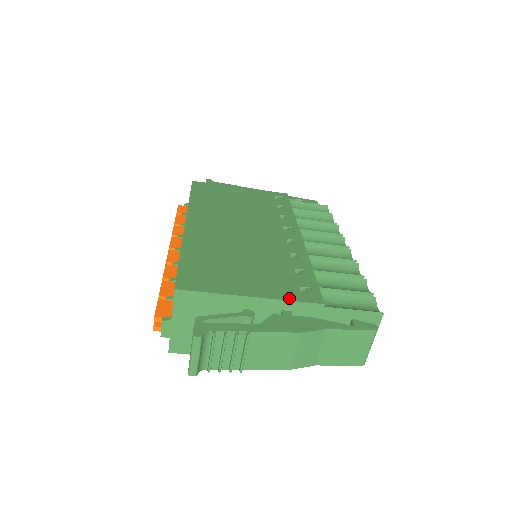
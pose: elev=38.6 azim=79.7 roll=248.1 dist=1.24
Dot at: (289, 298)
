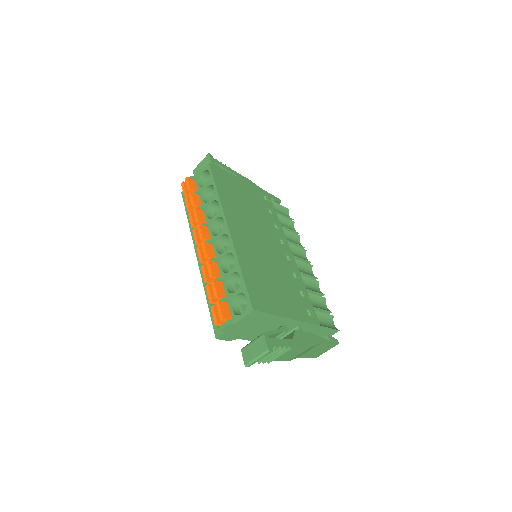
Dot at: (305, 320)
